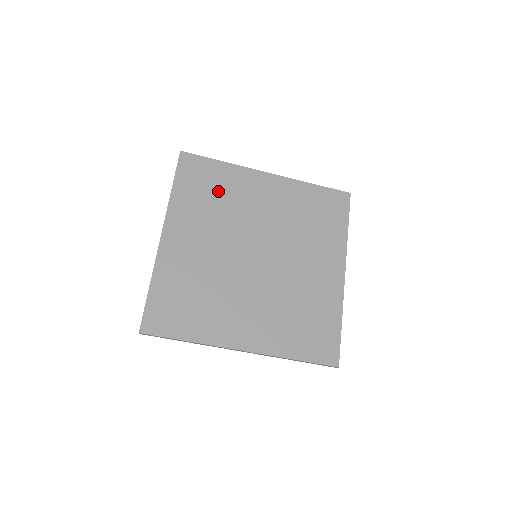
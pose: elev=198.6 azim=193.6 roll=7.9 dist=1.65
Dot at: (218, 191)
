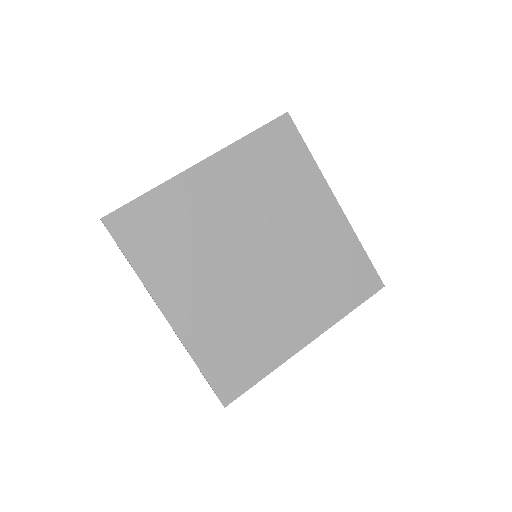
Dot at: (282, 175)
